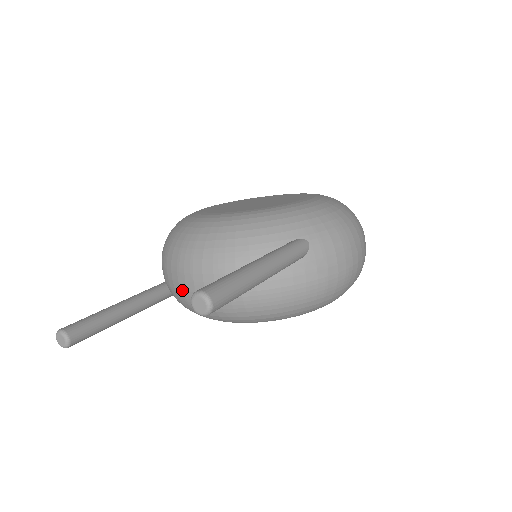
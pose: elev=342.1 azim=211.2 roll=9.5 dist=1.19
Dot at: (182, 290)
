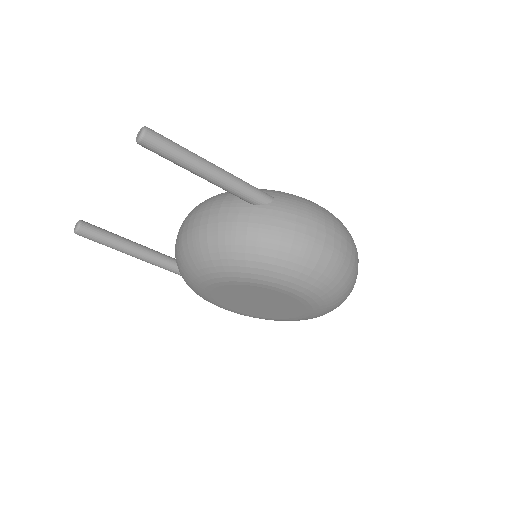
Dot at: (177, 239)
